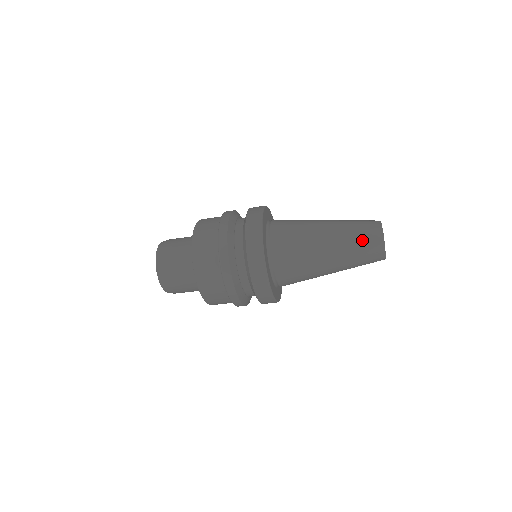
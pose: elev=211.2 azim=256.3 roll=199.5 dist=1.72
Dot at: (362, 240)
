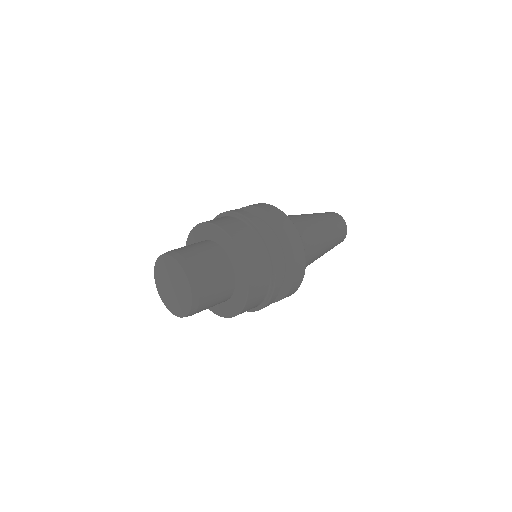
Dot at: occluded
